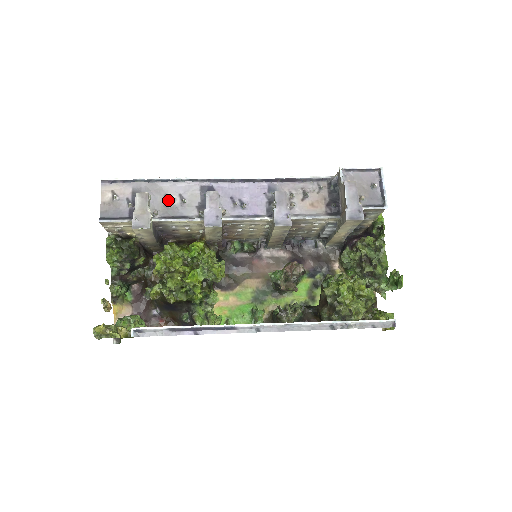
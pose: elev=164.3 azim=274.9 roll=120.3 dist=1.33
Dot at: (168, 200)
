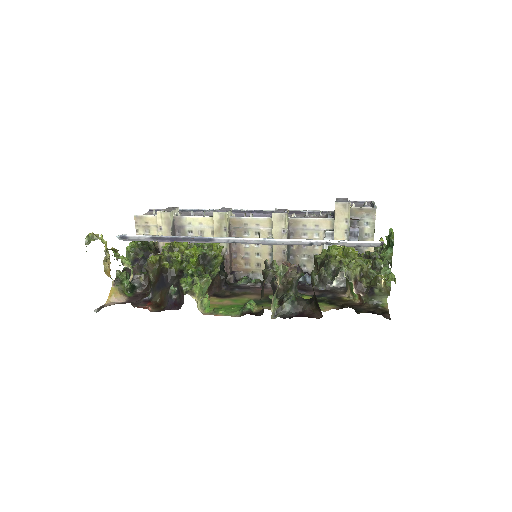
Dot at: (192, 211)
